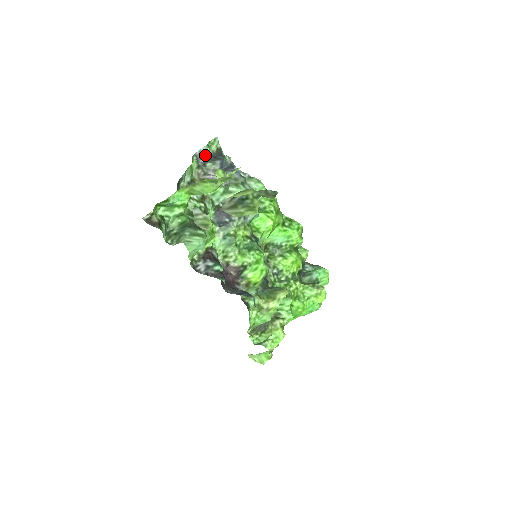
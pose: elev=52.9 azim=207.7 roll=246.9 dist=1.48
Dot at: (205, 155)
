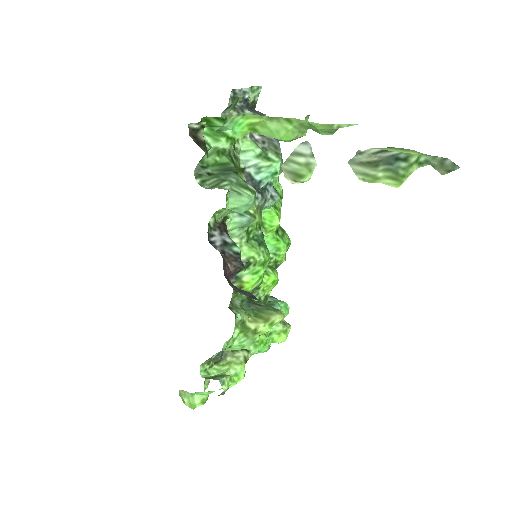
Dot at: (244, 98)
